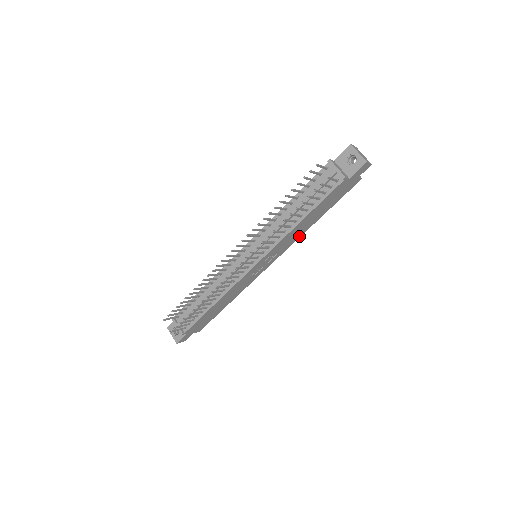
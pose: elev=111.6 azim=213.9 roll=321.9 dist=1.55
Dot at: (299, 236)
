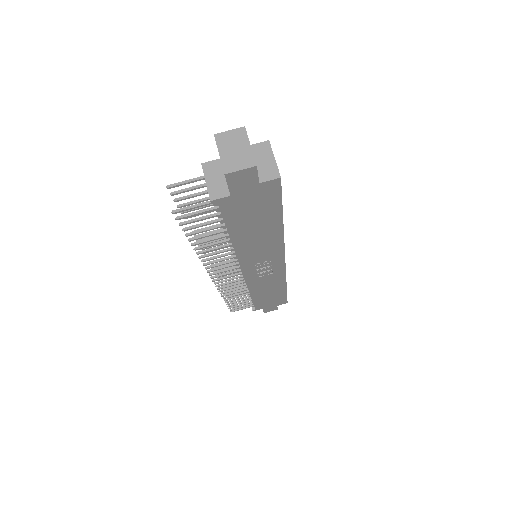
Dot at: (280, 241)
